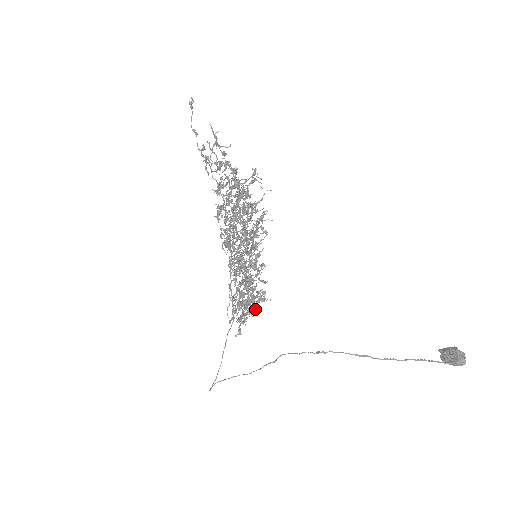
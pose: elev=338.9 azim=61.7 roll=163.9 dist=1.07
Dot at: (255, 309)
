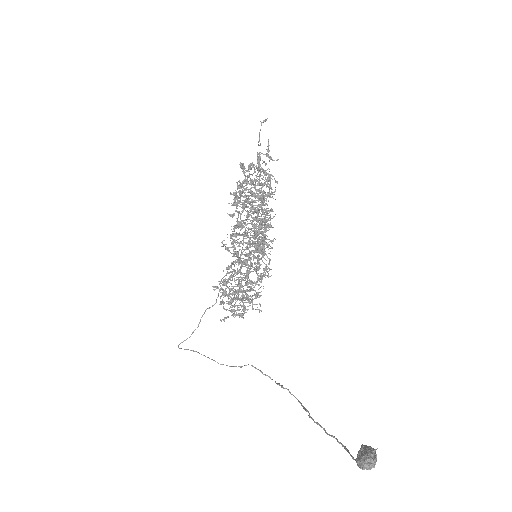
Dot at: occluded
